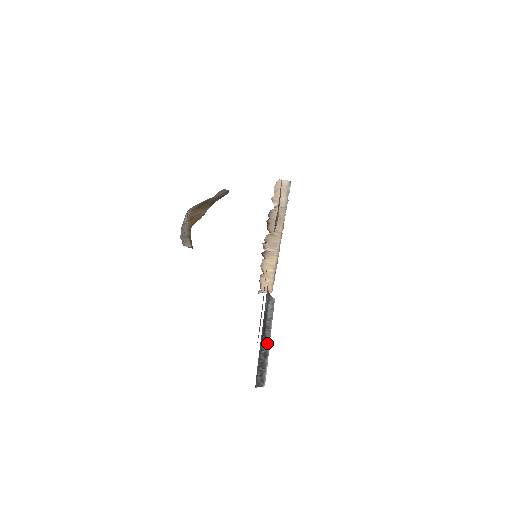
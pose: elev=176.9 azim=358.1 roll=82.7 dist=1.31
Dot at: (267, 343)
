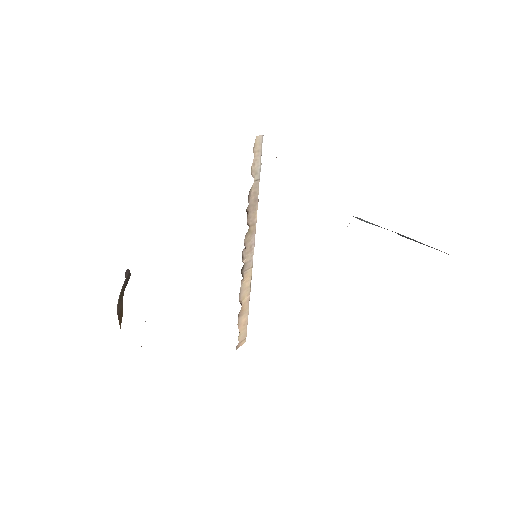
Dot at: (402, 235)
